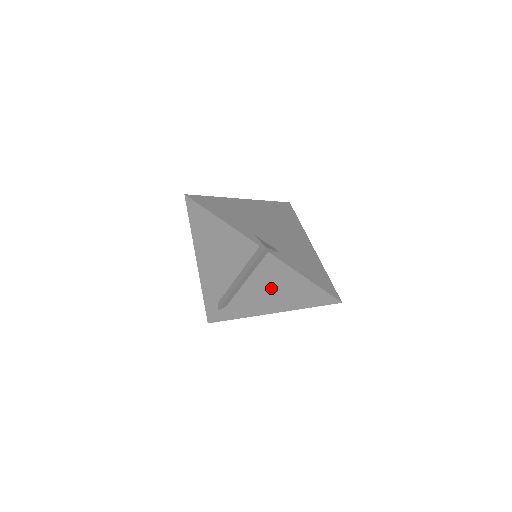
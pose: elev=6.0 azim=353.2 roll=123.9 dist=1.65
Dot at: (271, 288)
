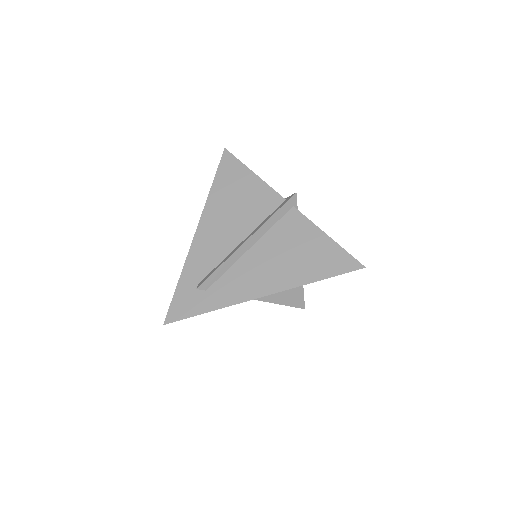
Dot at: (281, 254)
